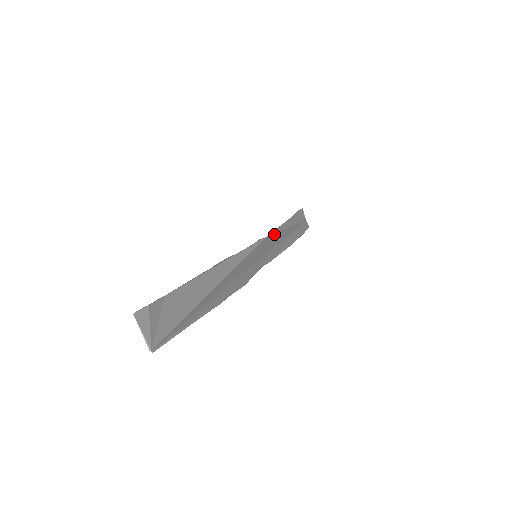
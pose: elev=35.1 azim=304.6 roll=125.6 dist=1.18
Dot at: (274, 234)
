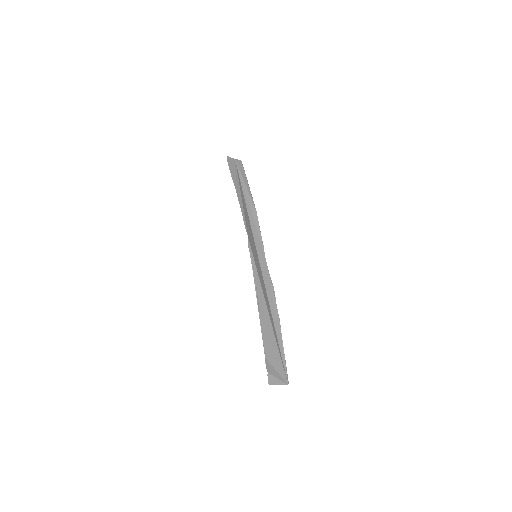
Dot at: (246, 224)
